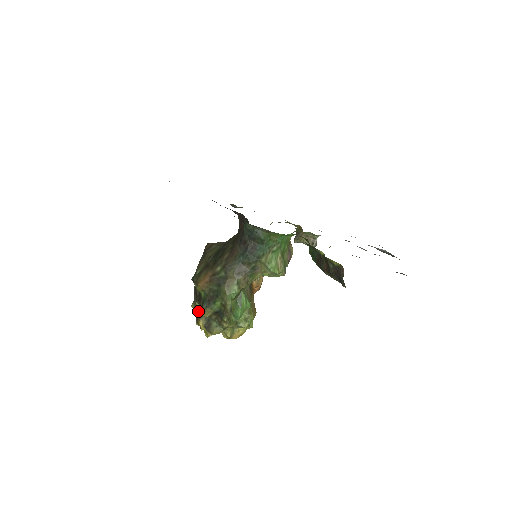
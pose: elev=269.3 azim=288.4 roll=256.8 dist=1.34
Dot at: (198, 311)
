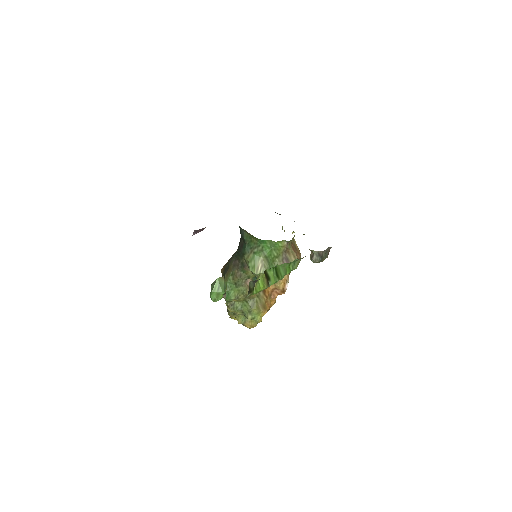
Dot at: occluded
